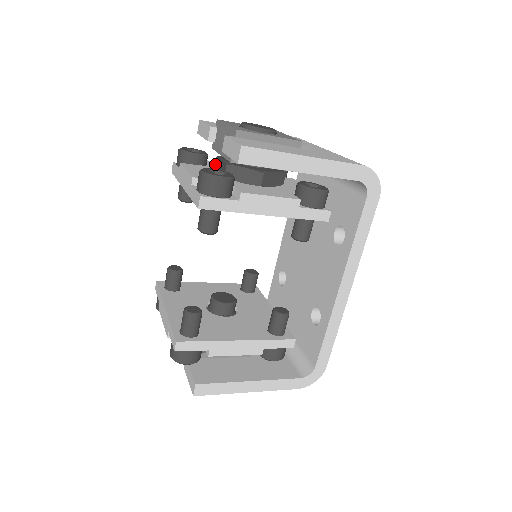
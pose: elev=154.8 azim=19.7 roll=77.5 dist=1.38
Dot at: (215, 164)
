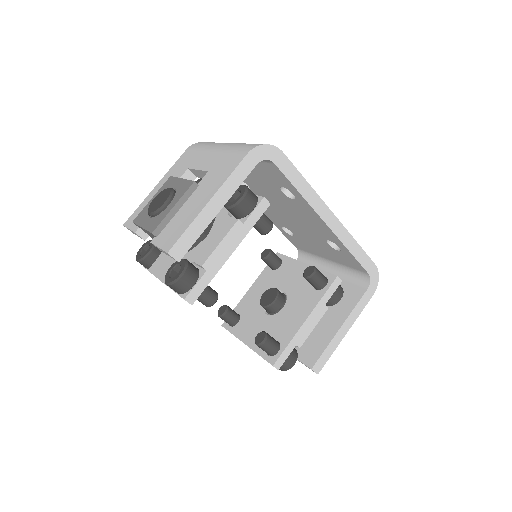
Dot at: occluded
